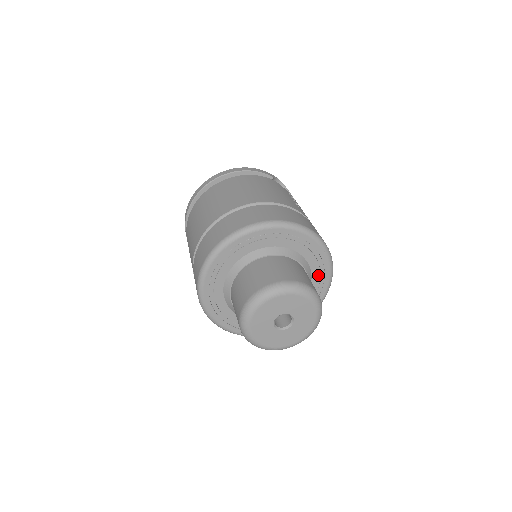
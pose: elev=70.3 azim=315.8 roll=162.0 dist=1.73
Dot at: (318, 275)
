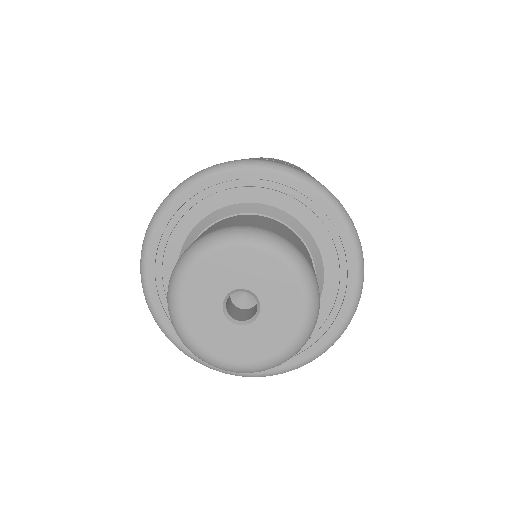
Dot at: occluded
